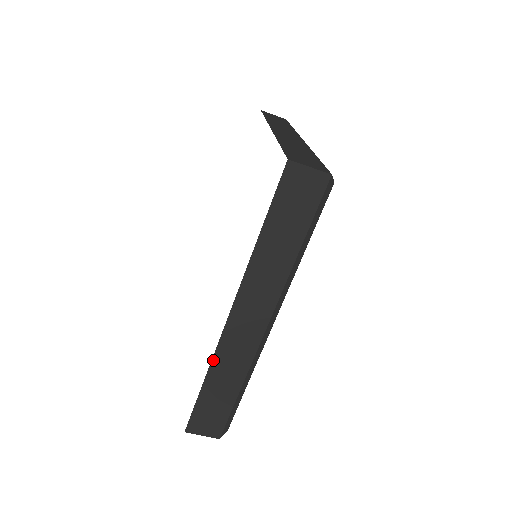
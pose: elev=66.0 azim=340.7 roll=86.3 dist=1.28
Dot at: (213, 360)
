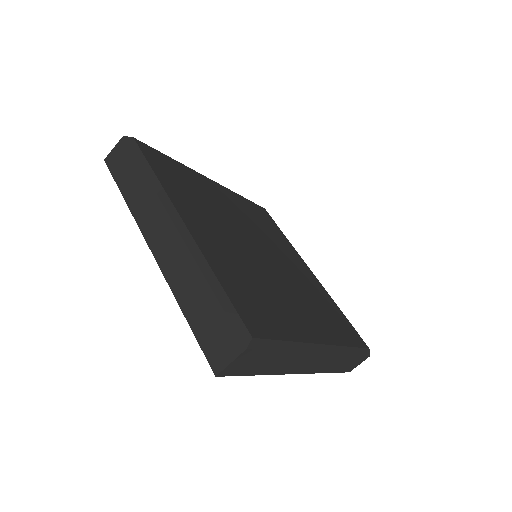
Dot at: (172, 289)
